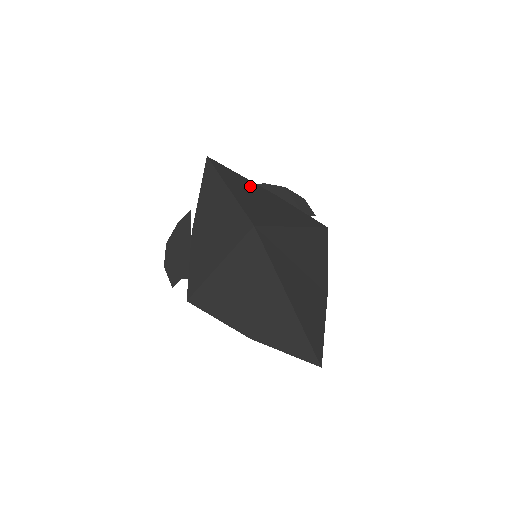
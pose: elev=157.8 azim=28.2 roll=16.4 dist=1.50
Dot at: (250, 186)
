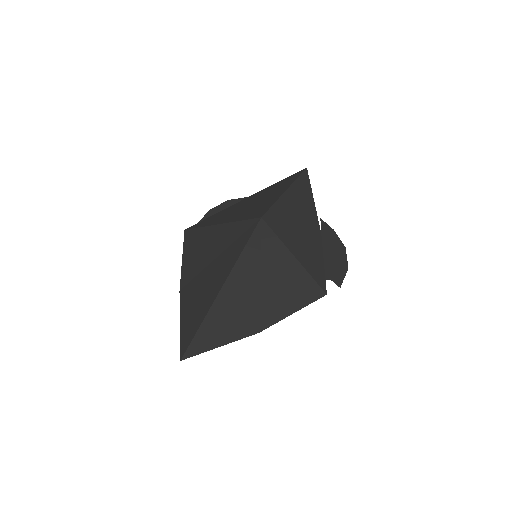
Dot at: (308, 209)
